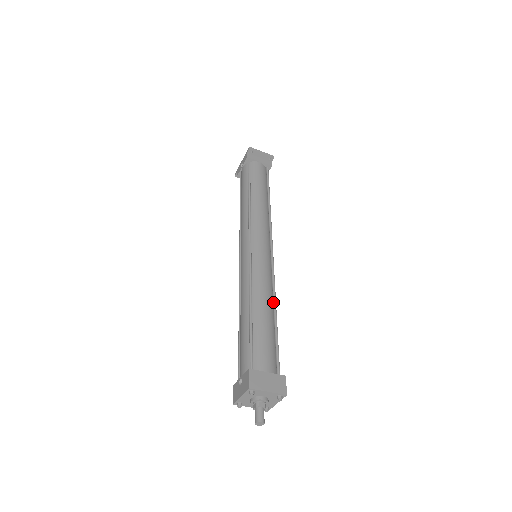
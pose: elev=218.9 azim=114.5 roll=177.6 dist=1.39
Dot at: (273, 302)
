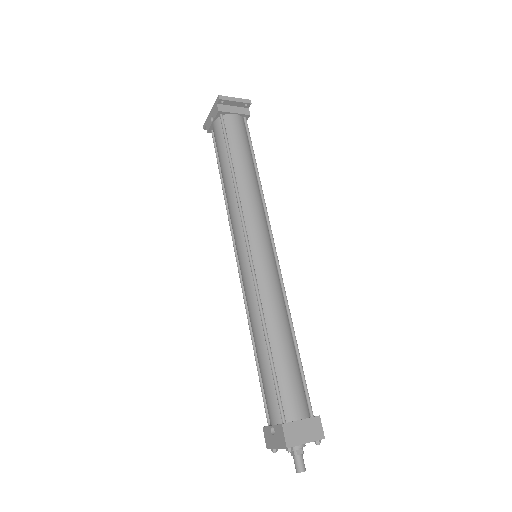
Dot at: (289, 322)
